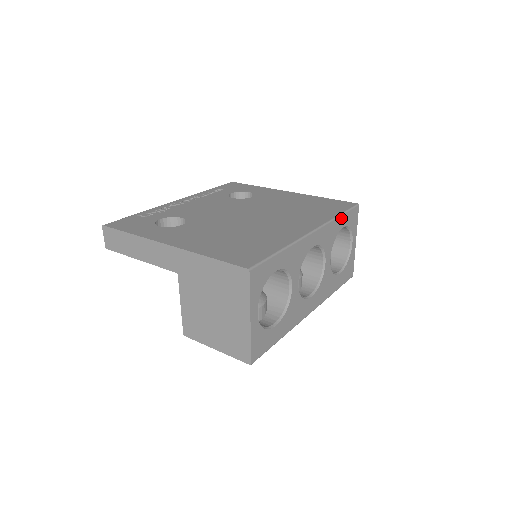
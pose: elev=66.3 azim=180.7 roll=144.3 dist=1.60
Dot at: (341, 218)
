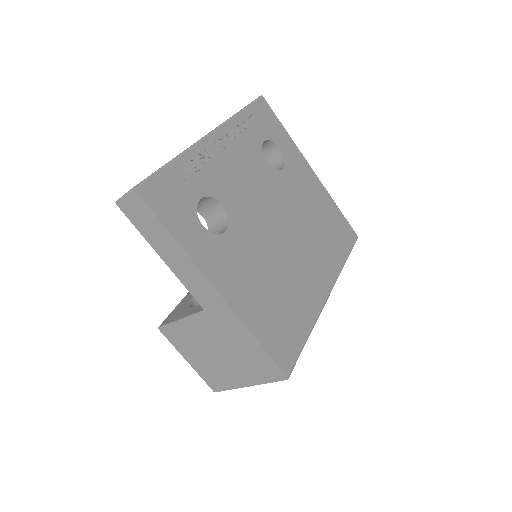
Dot at: occluded
